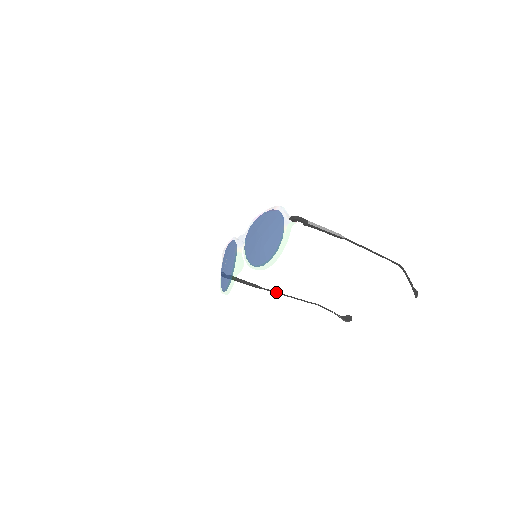
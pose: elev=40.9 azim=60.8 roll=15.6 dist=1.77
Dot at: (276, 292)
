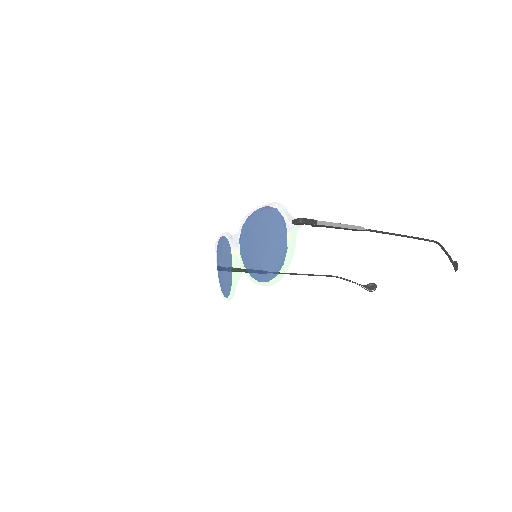
Dot at: occluded
